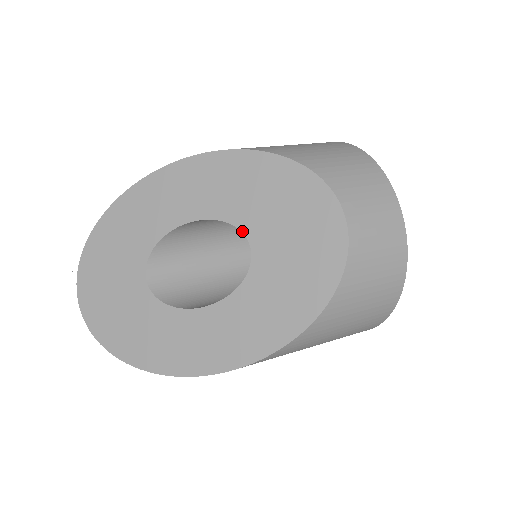
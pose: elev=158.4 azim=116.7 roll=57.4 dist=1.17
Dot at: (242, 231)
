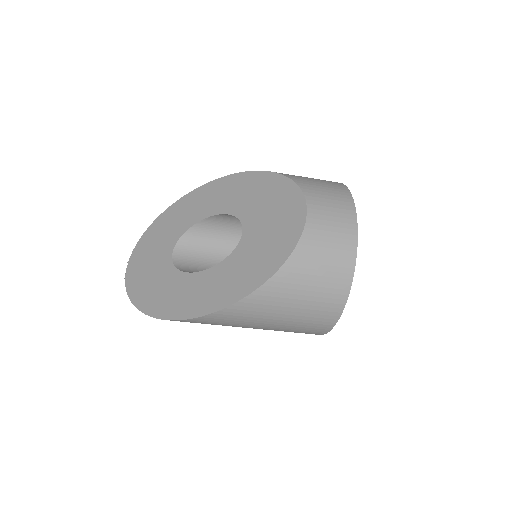
Dot at: (240, 220)
